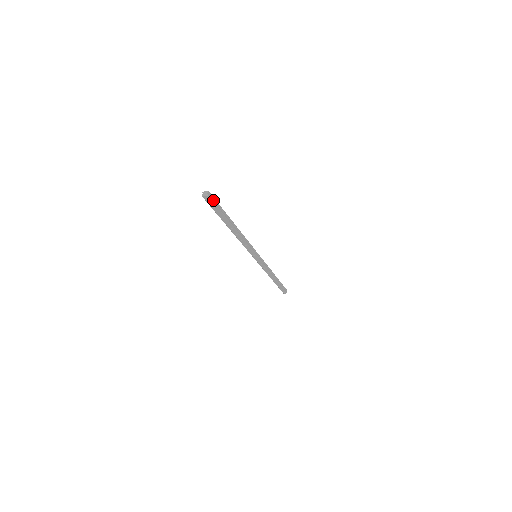
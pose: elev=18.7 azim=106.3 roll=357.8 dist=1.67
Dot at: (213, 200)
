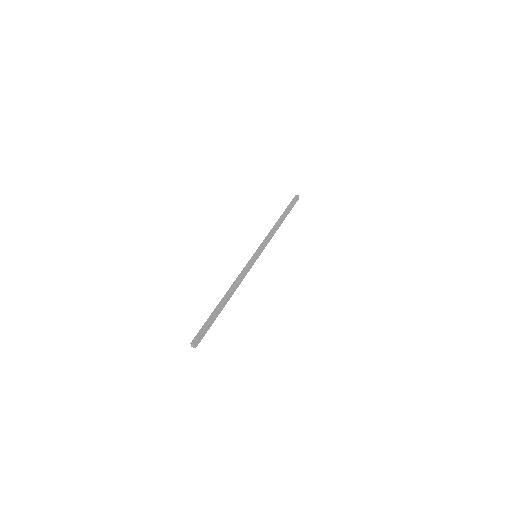
Dot at: (201, 339)
